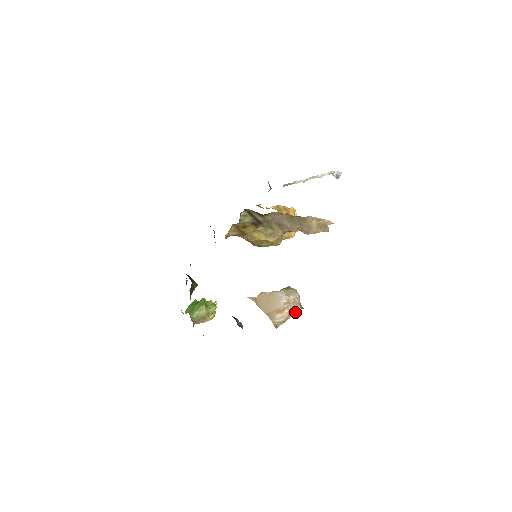
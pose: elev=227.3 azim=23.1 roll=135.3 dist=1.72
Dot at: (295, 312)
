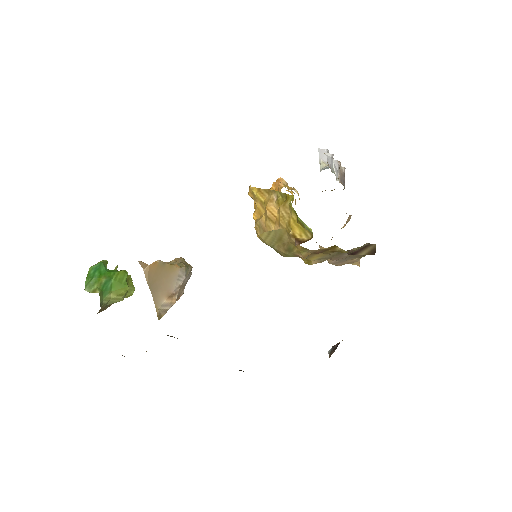
Dot at: (179, 297)
